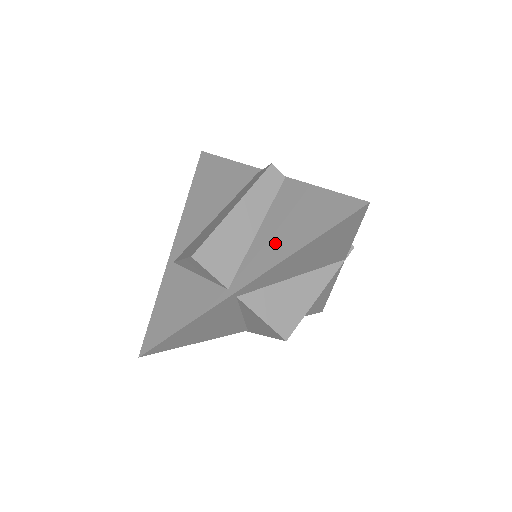
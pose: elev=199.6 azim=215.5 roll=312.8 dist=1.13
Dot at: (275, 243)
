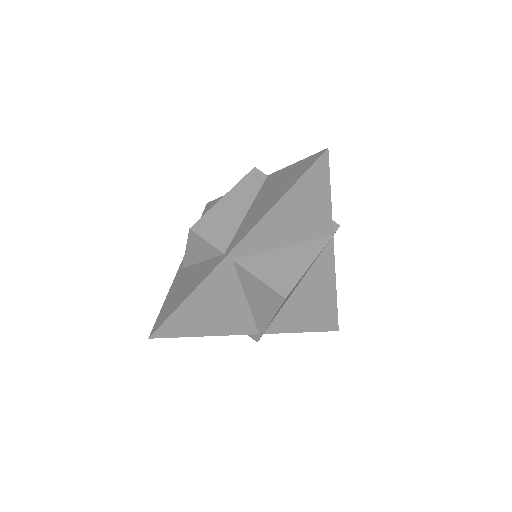
Dot at: (260, 209)
